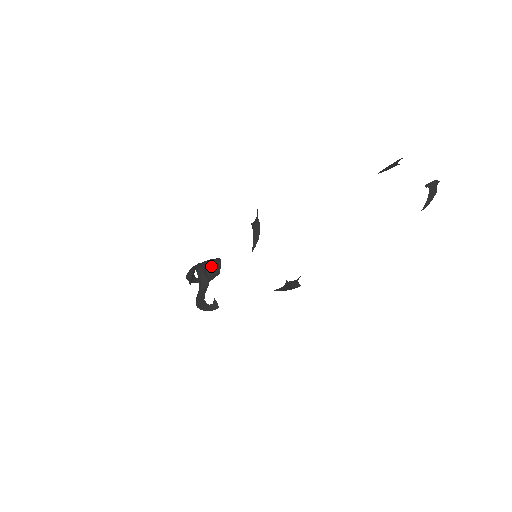
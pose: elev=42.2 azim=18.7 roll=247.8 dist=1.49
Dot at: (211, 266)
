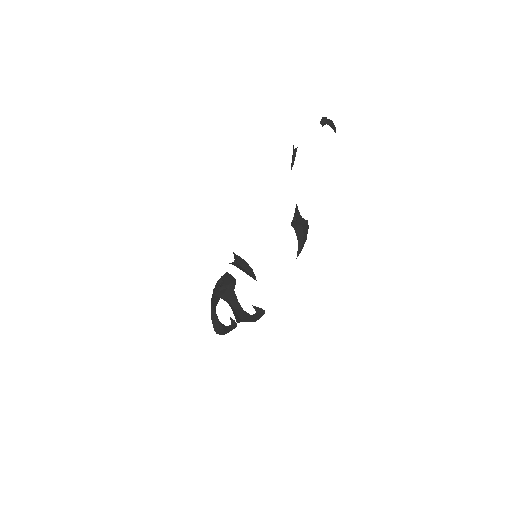
Dot at: (222, 280)
